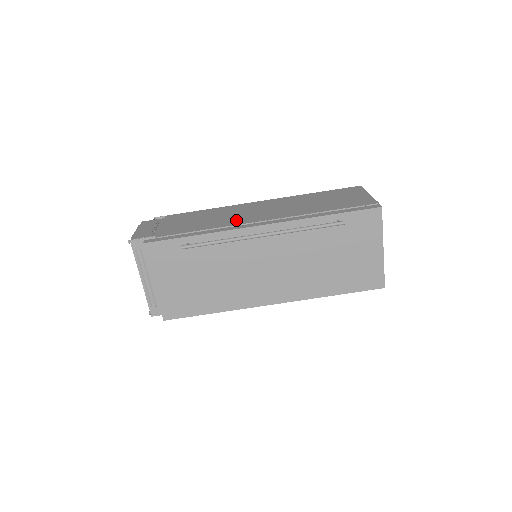
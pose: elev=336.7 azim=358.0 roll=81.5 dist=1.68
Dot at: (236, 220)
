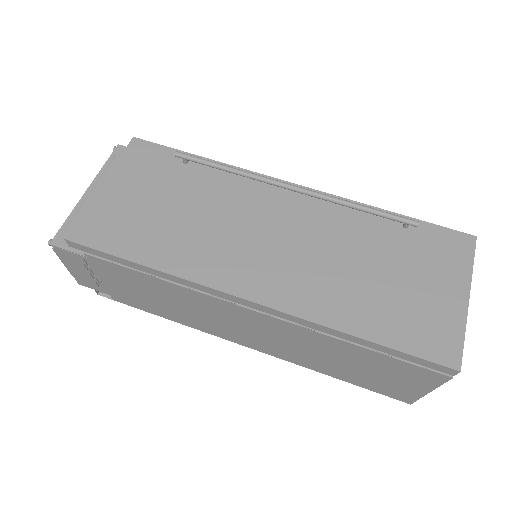
Dot at: occluded
